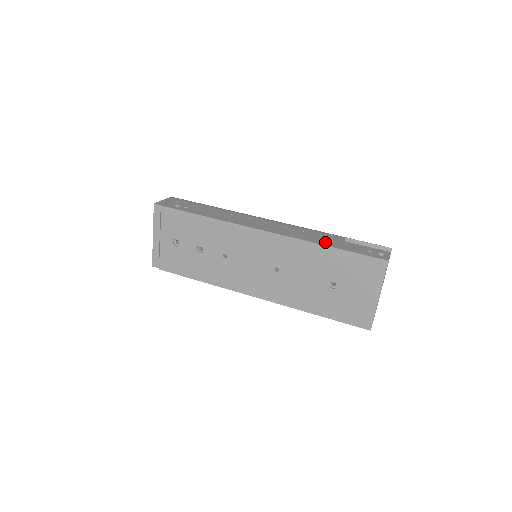
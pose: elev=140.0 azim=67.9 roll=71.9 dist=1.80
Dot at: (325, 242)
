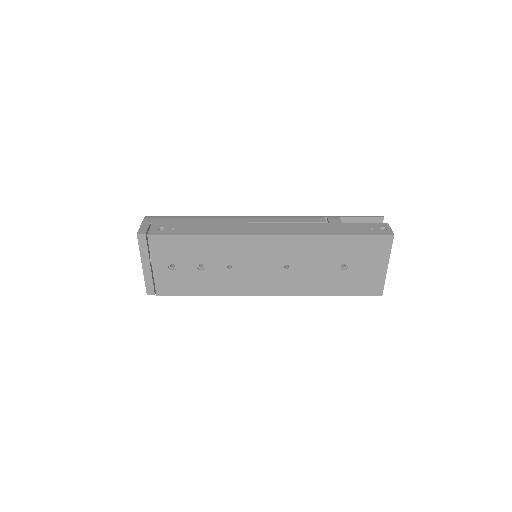
Dot at: (330, 230)
